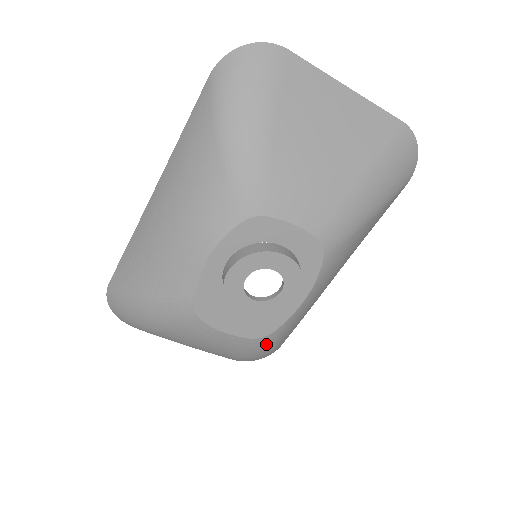
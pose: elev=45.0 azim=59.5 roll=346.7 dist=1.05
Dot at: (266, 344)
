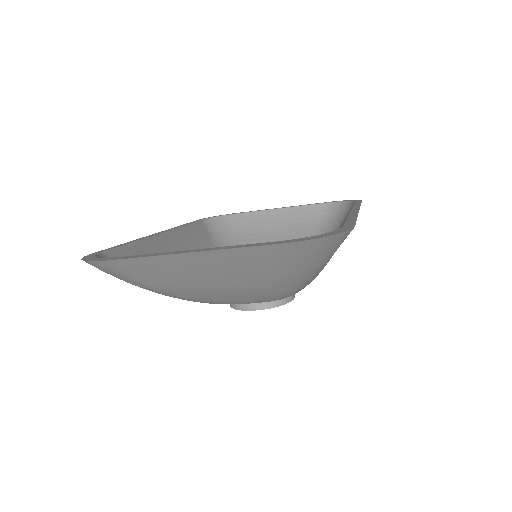
Dot at: occluded
